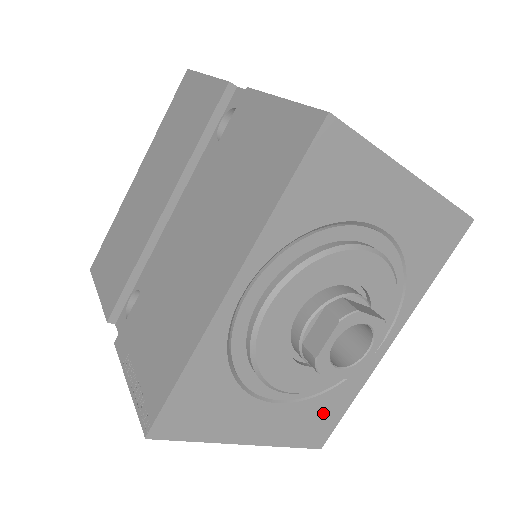
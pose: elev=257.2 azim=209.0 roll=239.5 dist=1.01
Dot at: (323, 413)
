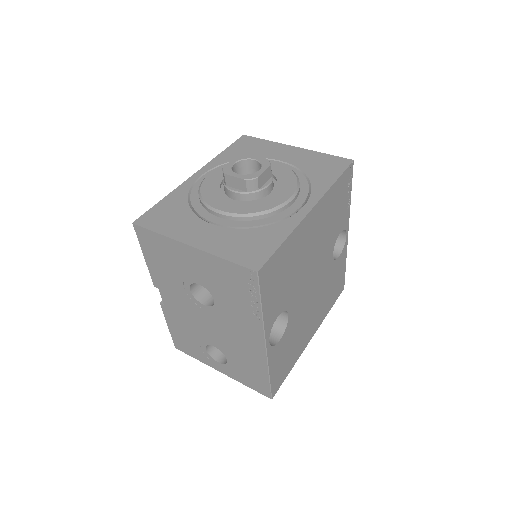
Dot at: (256, 242)
